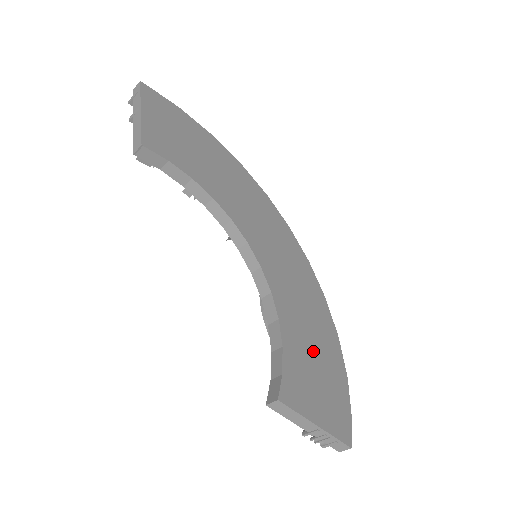
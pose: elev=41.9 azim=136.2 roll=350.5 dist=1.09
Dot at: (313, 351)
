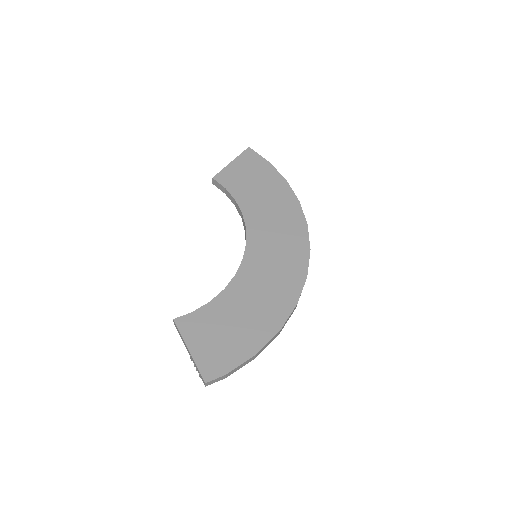
Dot at: (237, 320)
